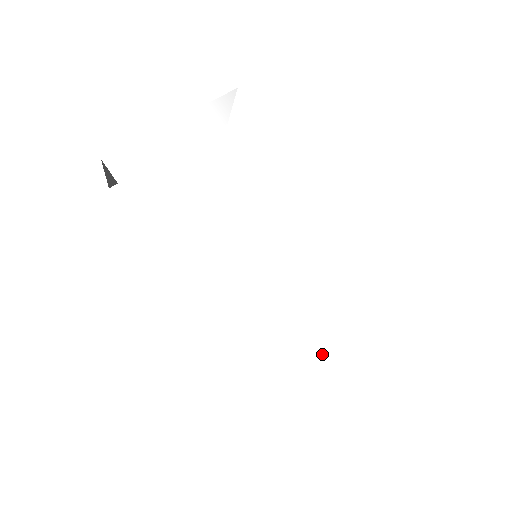
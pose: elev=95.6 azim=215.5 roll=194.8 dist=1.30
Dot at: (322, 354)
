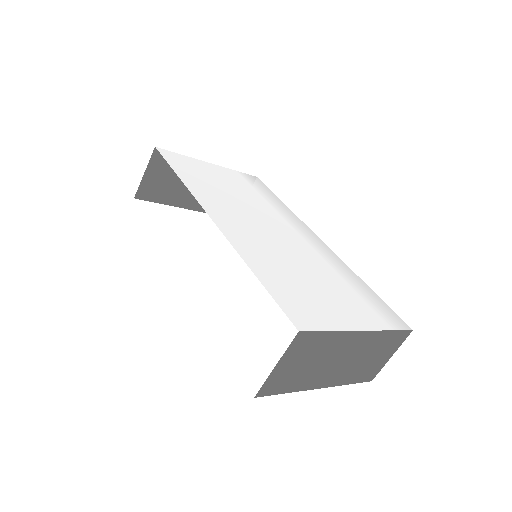
Dot at: (324, 298)
